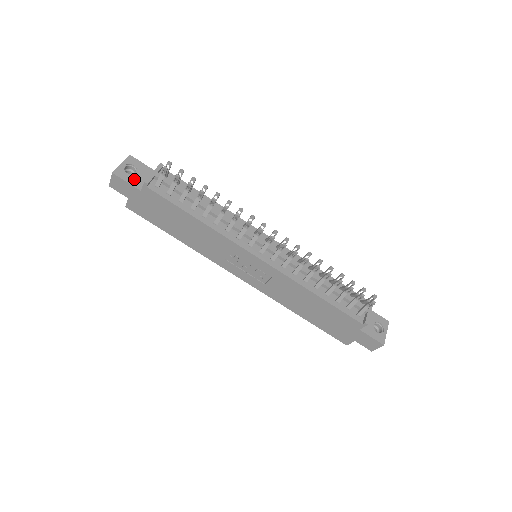
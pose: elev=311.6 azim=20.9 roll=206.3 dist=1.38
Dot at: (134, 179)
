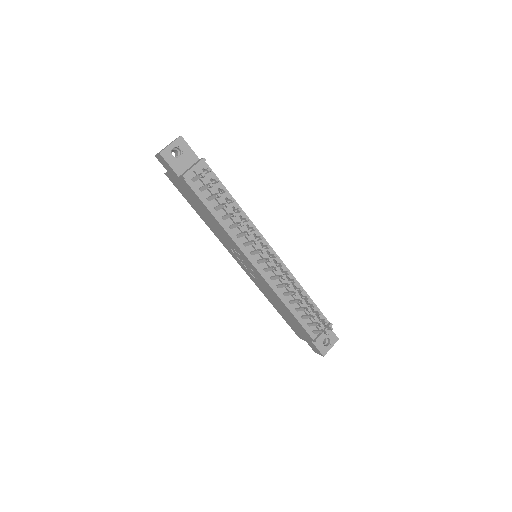
Dot at: (177, 163)
